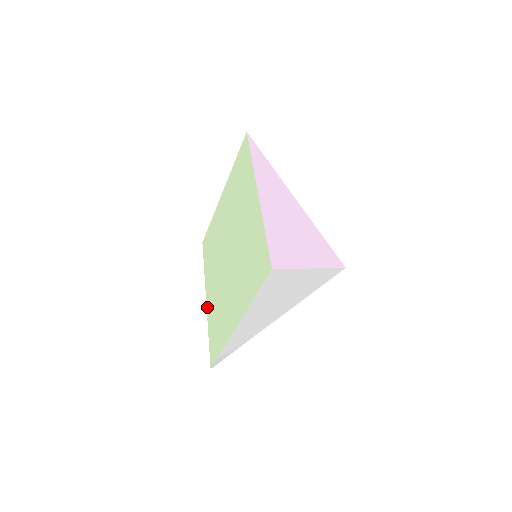
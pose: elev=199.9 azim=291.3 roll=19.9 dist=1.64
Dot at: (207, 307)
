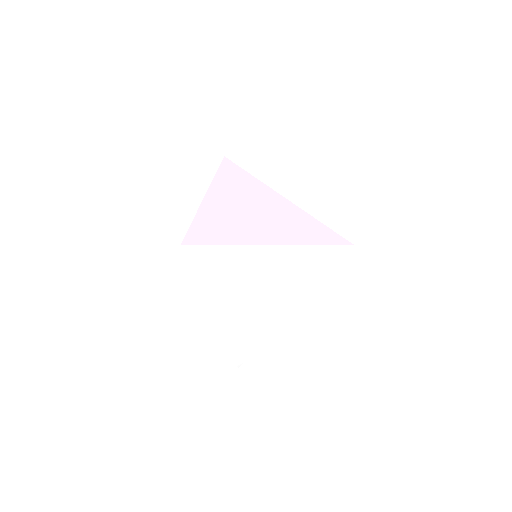
Dot at: occluded
